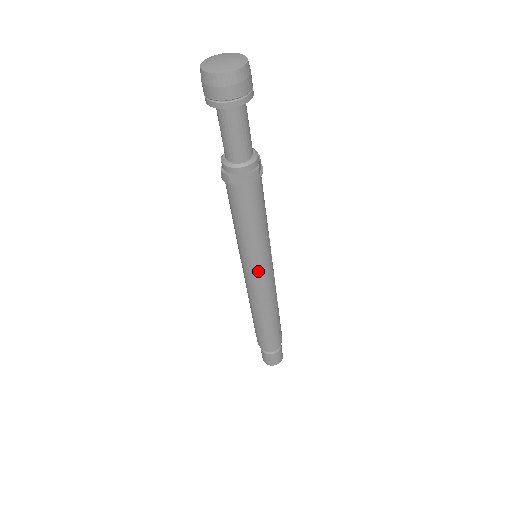
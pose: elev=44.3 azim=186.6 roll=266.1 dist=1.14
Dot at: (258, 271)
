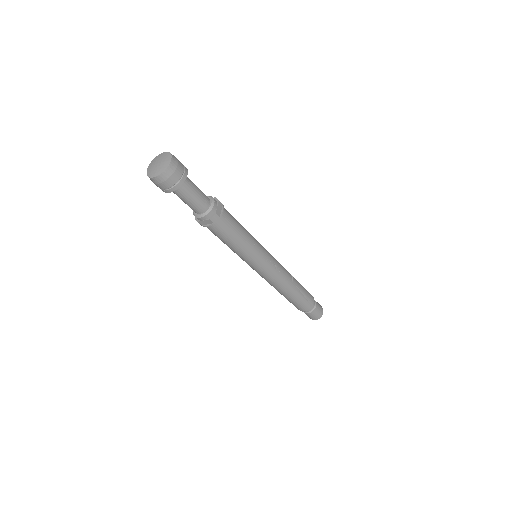
Dot at: (258, 268)
